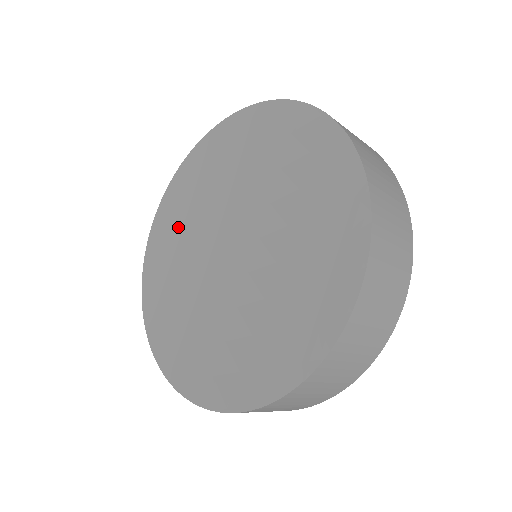
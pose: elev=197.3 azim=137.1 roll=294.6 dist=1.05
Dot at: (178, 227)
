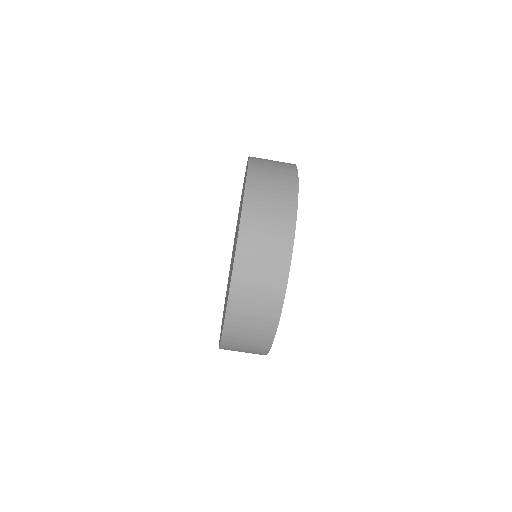
Dot at: (225, 310)
